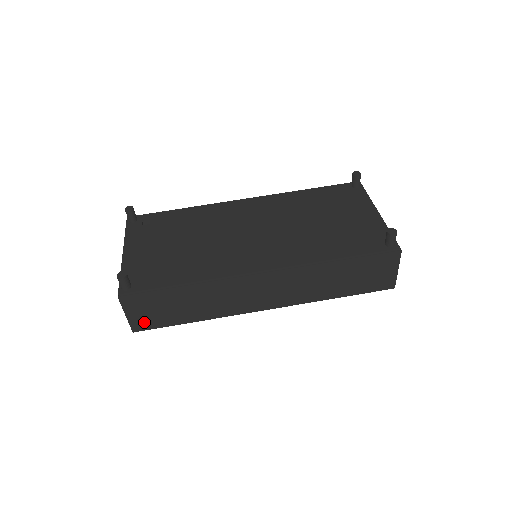
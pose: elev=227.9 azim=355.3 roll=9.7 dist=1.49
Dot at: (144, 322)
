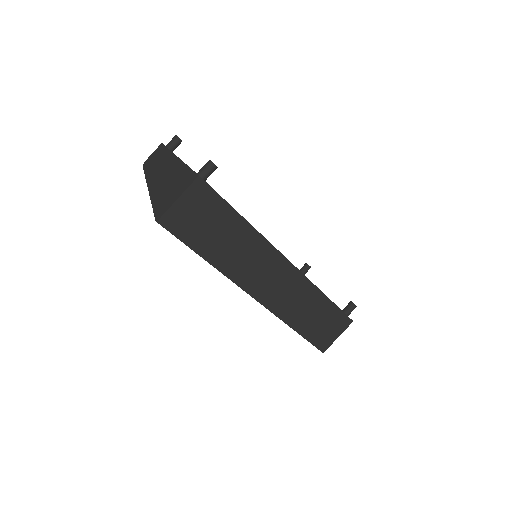
Dot at: (178, 221)
